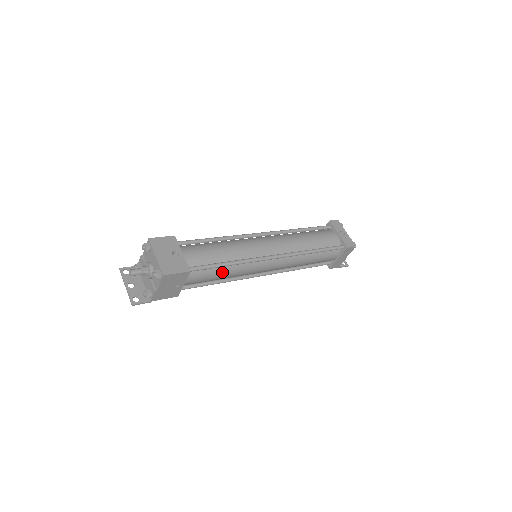
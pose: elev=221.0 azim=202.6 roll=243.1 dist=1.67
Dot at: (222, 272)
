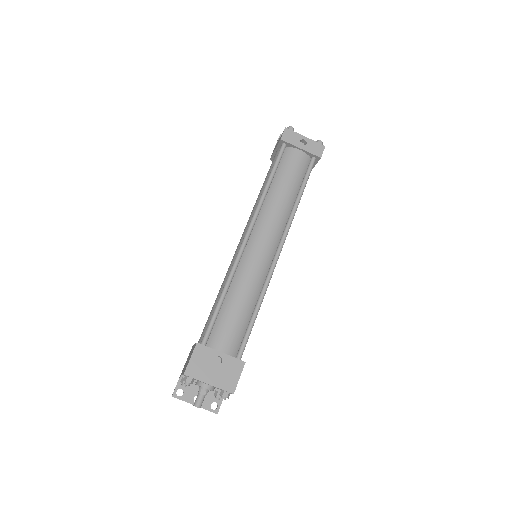
Dot at: occluded
